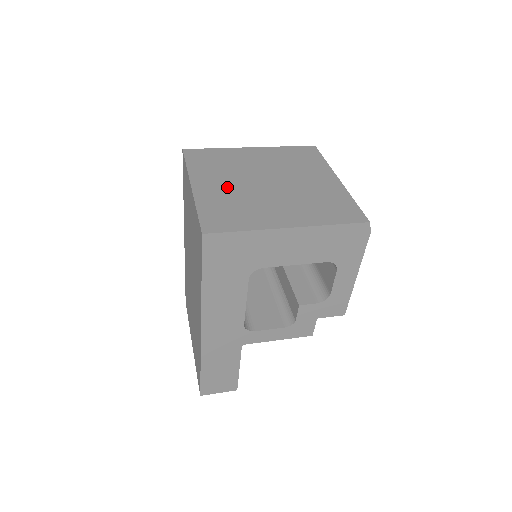
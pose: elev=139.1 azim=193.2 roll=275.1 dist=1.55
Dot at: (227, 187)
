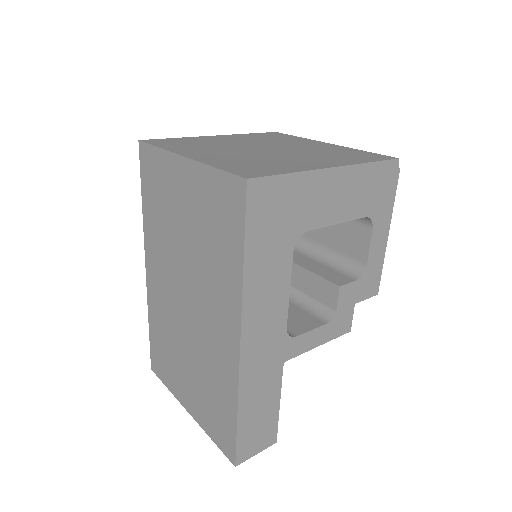
Dot at: (227, 154)
